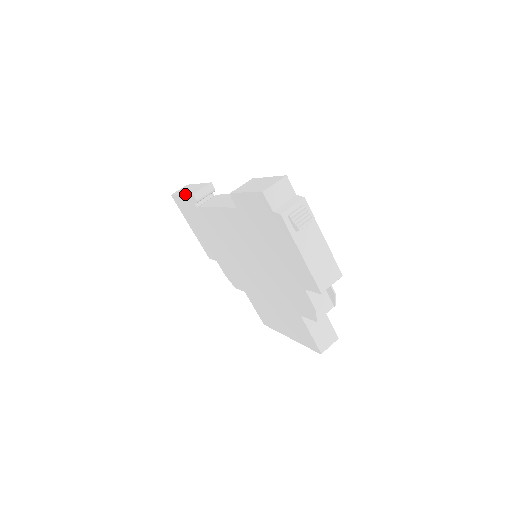
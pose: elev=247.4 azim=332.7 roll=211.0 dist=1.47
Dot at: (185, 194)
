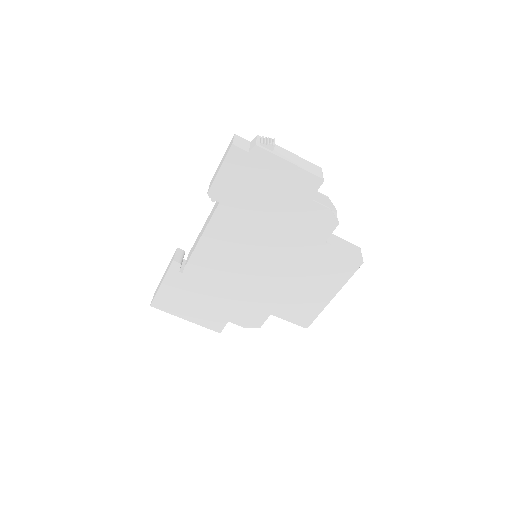
Dot at: (165, 275)
